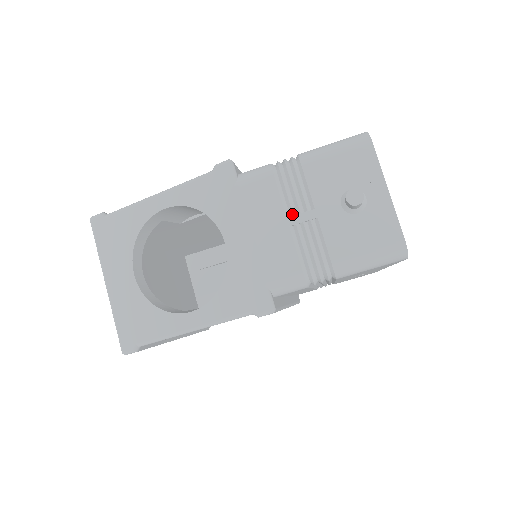
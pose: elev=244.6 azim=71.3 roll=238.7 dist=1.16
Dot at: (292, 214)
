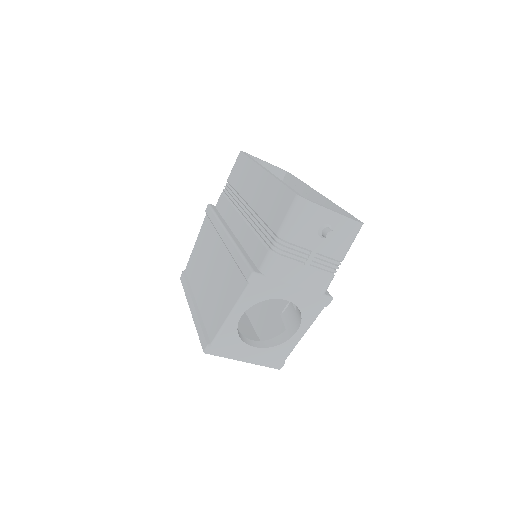
Dot at: (305, 263)
